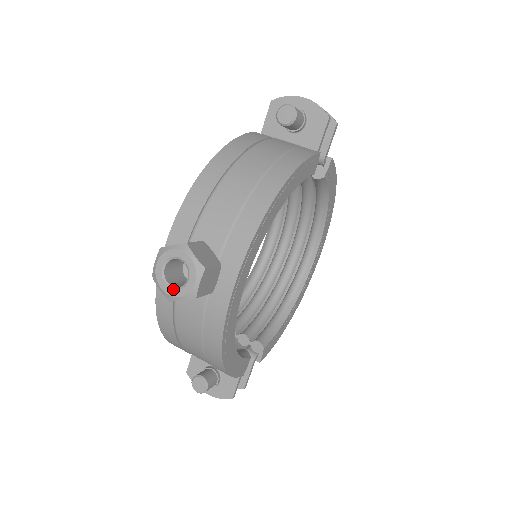
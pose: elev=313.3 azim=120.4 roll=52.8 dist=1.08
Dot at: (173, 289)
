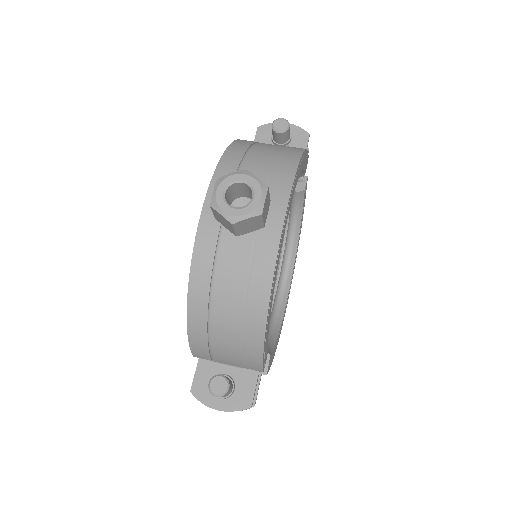
Dot at: (237, 209)
